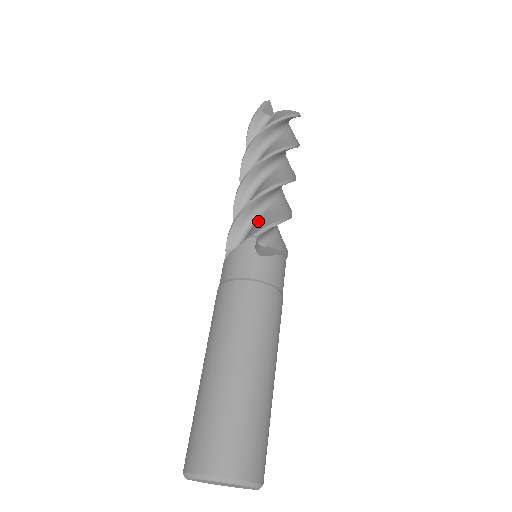
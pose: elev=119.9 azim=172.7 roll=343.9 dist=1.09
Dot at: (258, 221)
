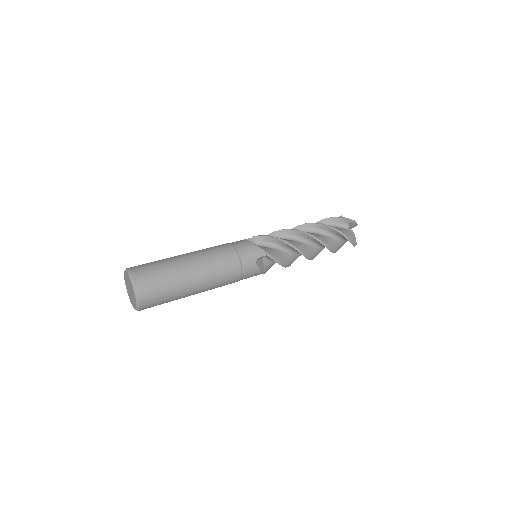
Dot at: occluded
